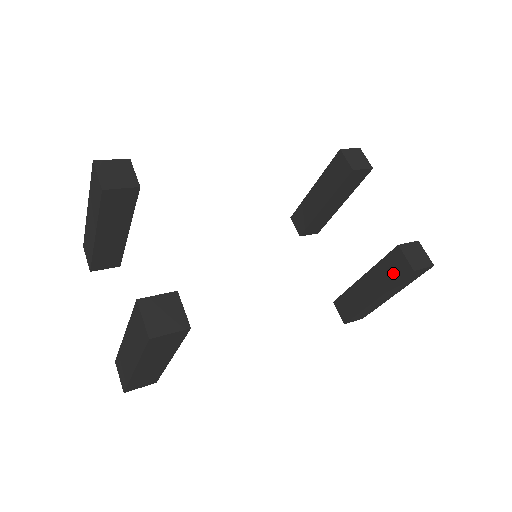
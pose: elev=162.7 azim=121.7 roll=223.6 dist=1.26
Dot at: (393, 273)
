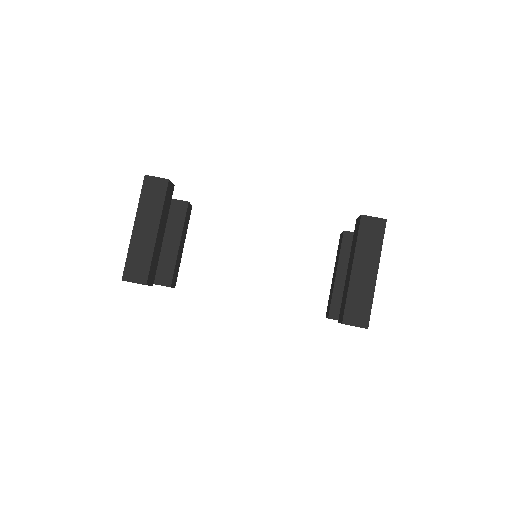
Dot at: (329, 302)
